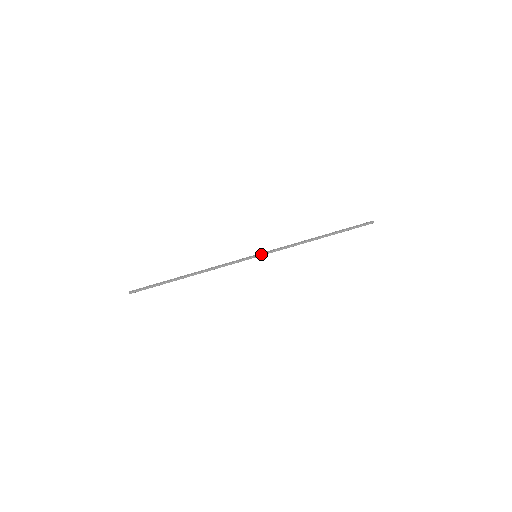
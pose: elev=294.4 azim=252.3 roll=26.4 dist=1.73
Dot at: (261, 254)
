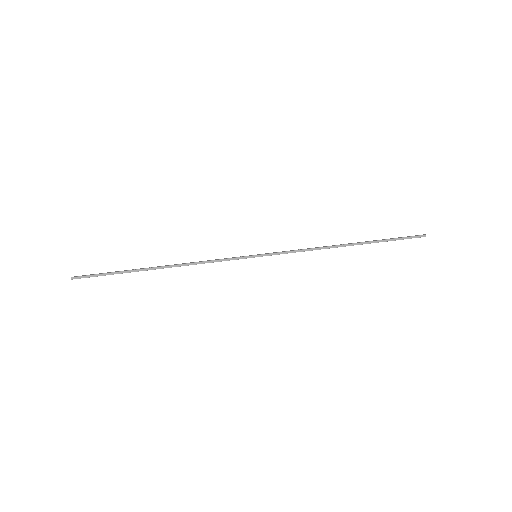
Dot at: occluded
